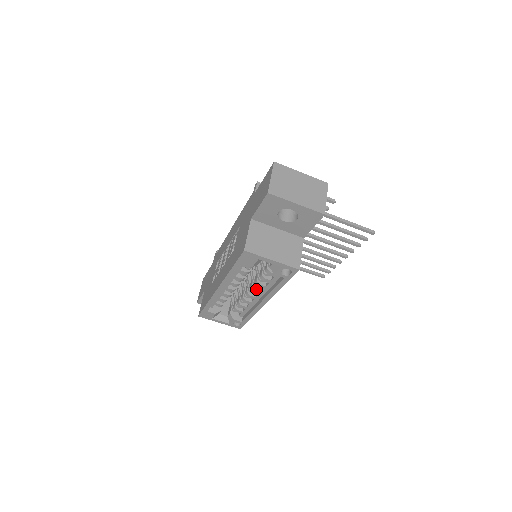
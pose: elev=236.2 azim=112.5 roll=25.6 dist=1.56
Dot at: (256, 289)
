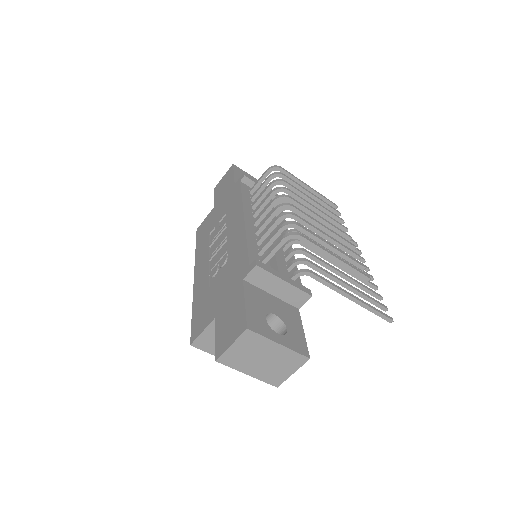
Dot at: occluded
